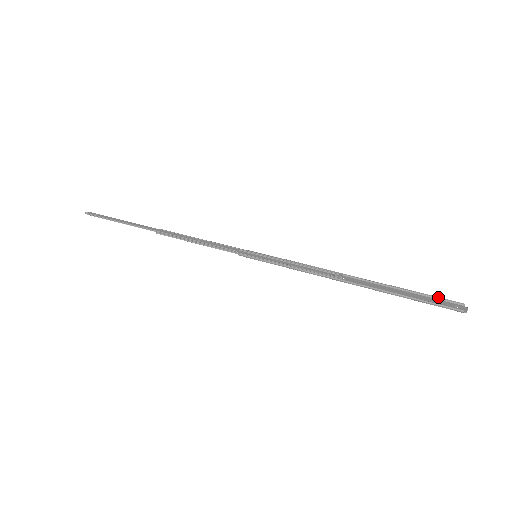
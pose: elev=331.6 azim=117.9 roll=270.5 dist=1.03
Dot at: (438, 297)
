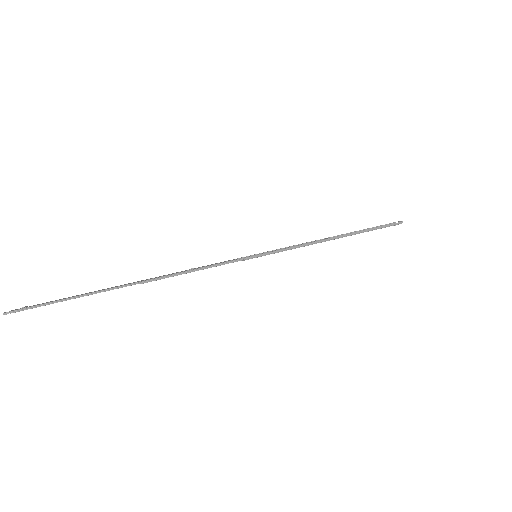
Dot at: (382, 225)
